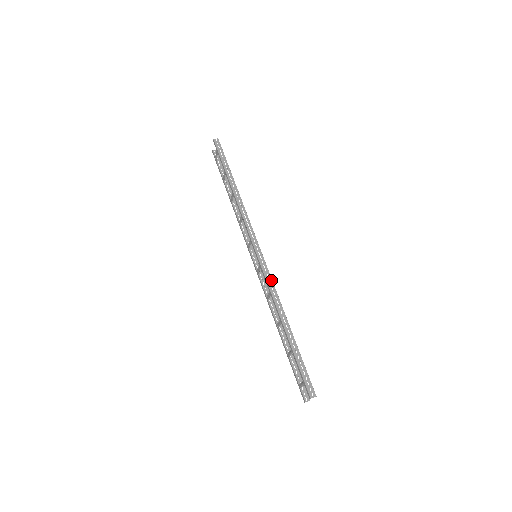
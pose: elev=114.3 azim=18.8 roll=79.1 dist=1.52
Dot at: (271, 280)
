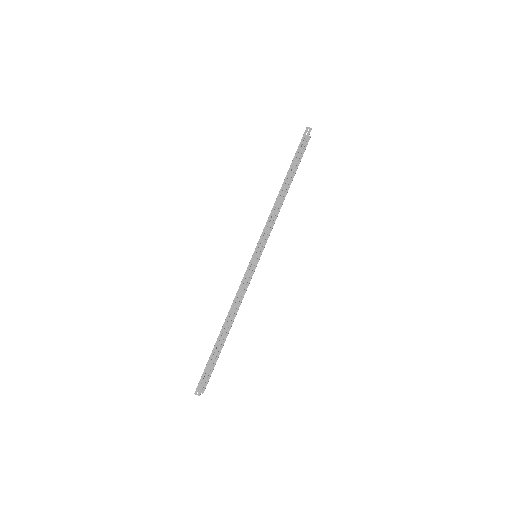
Dot at: (245, 285)
